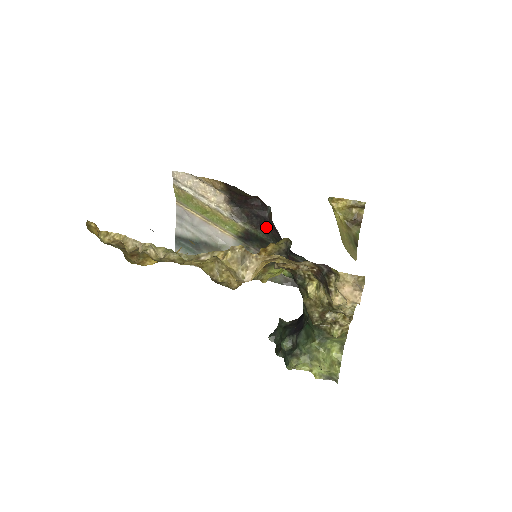
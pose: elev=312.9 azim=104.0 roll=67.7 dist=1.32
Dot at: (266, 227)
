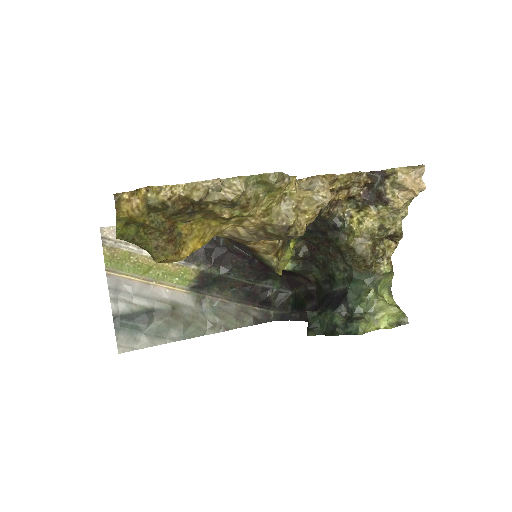
Dot at: (223, 259)
